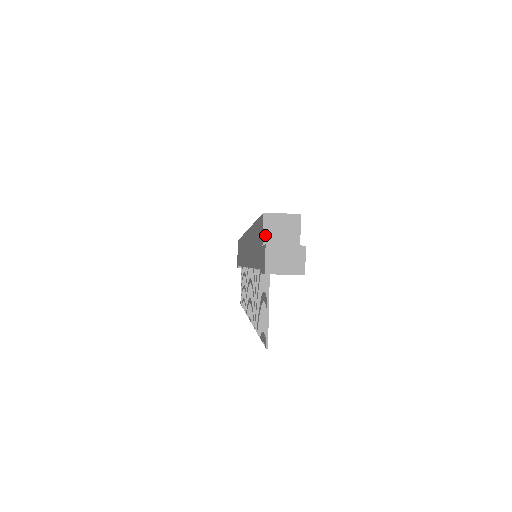
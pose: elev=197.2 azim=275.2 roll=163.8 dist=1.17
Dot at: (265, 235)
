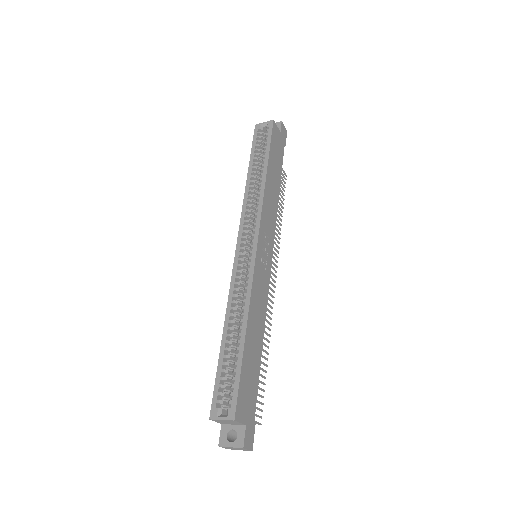
Dot at: occluded
